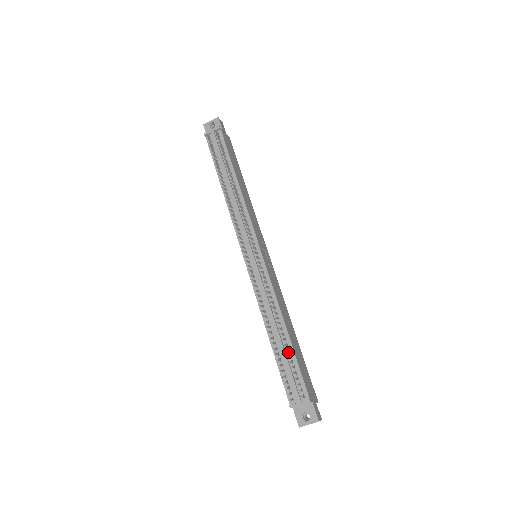
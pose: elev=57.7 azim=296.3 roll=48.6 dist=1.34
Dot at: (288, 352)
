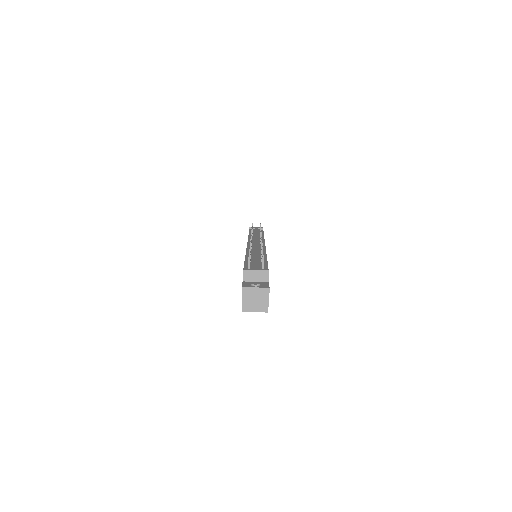
Dot at: (261, 261)
